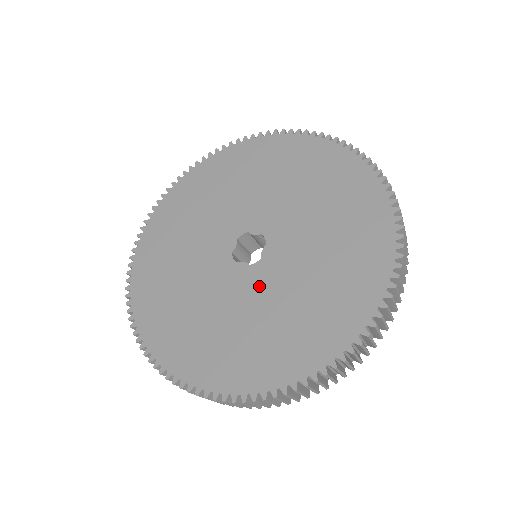
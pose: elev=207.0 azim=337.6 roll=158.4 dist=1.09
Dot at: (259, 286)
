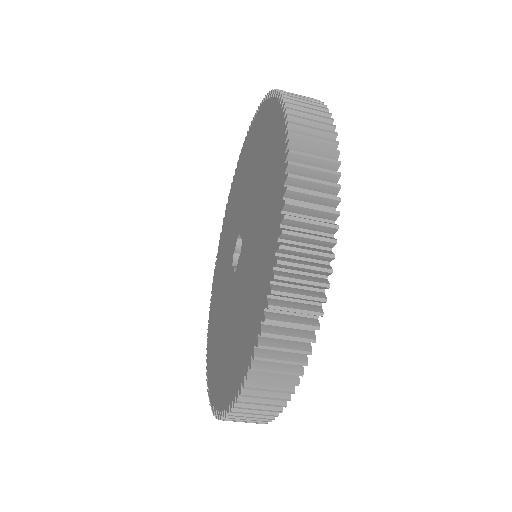
Dot at: (230, 299)
